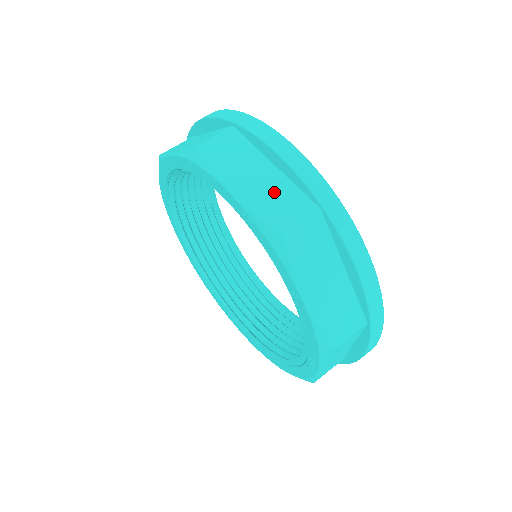
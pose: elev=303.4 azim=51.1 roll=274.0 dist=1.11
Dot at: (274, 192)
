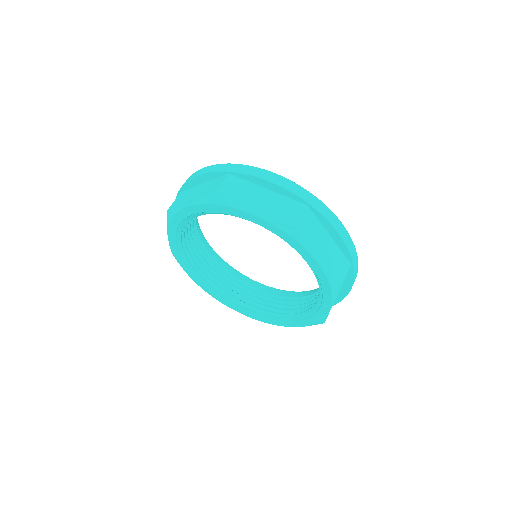
Dot at: (334, 257)
